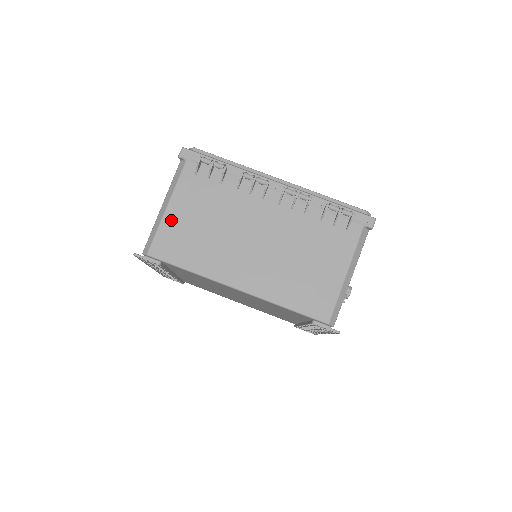
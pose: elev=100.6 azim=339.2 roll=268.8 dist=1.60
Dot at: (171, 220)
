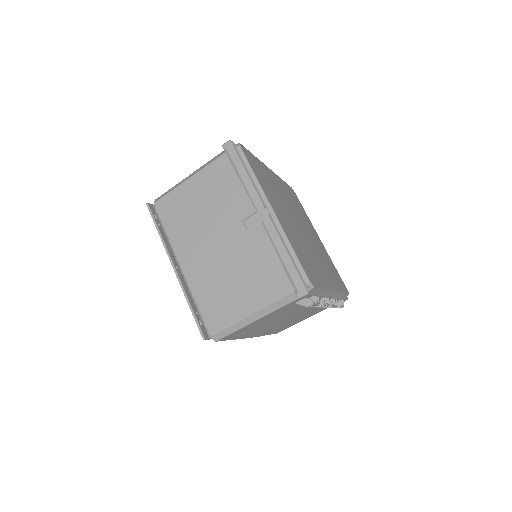
Dot at: (251, 325)
